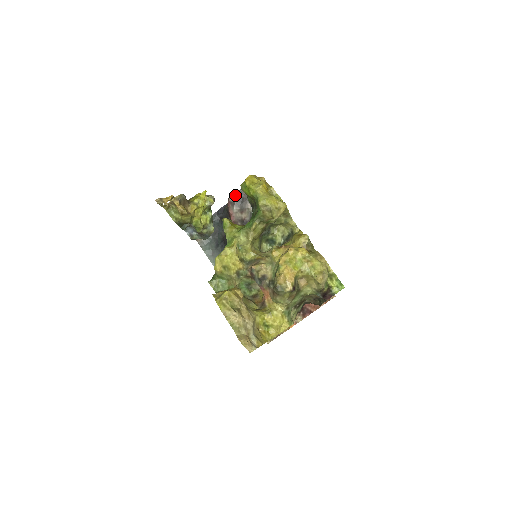
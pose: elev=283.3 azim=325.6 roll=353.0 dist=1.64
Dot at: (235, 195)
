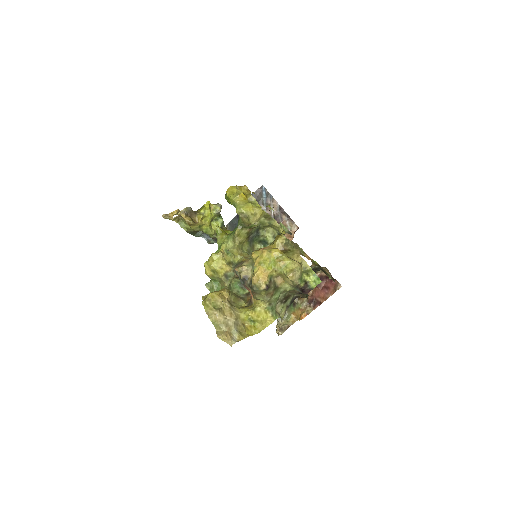
Dot at: occluded
